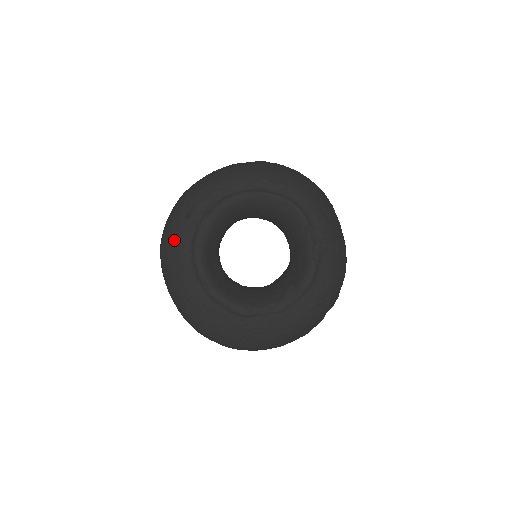
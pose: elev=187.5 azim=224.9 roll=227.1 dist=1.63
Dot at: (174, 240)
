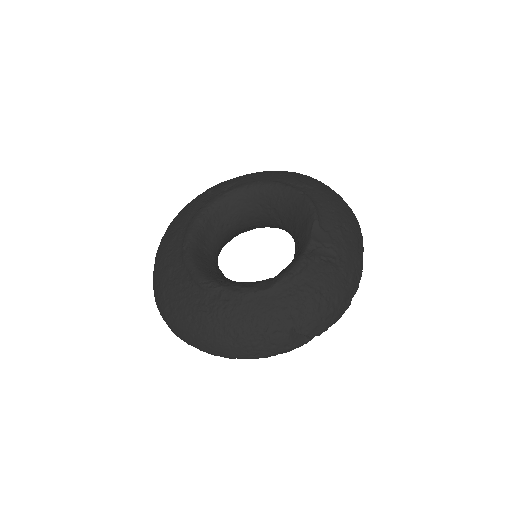
Dot at: (186, 209)
